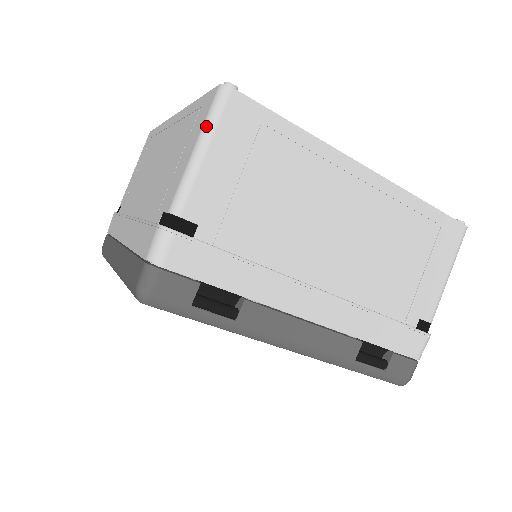
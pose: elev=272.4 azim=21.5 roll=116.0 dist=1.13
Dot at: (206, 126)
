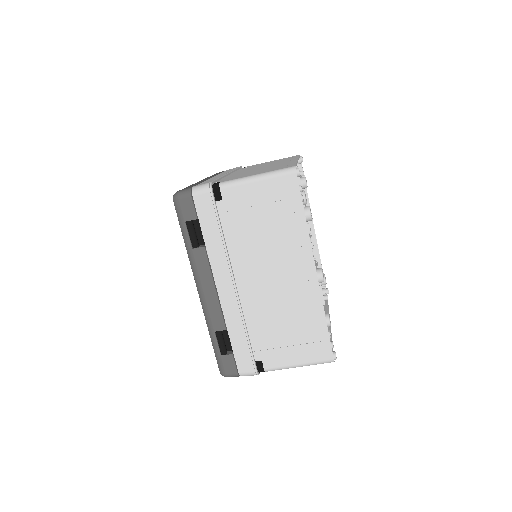
Dot at: (270, 173)
